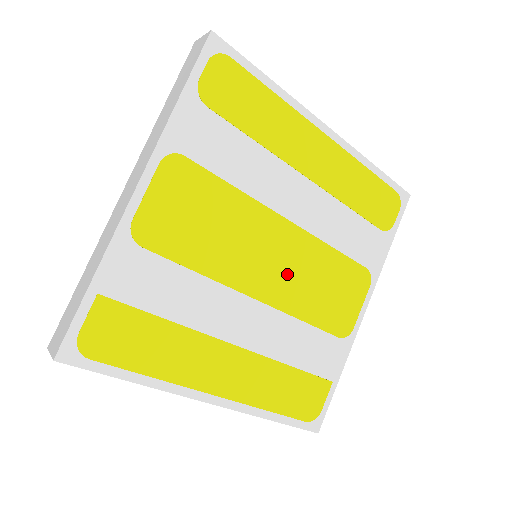
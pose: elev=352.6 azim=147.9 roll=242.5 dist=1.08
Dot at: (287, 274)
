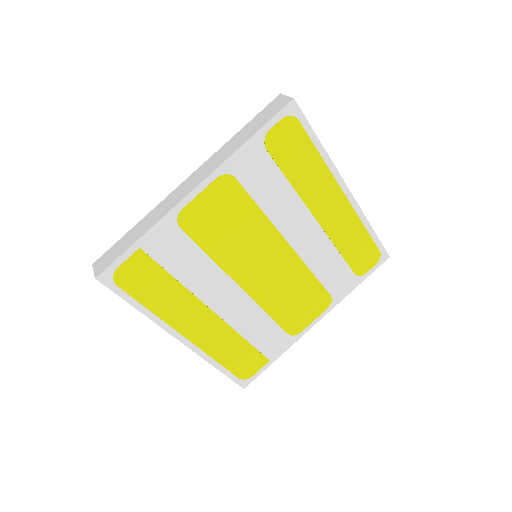
Dot at: (271, 279)
